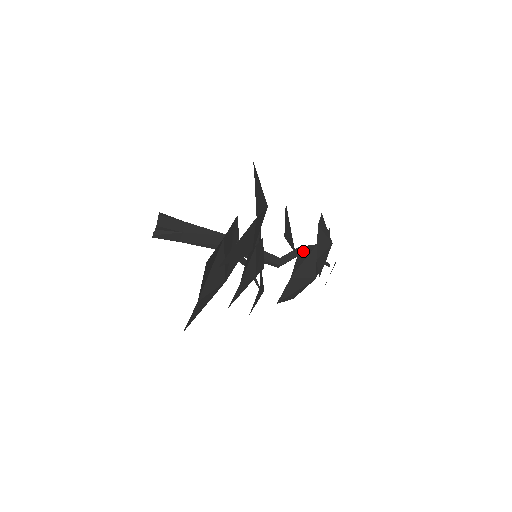
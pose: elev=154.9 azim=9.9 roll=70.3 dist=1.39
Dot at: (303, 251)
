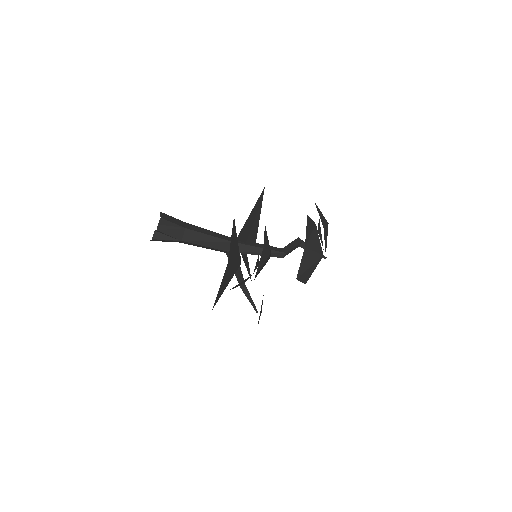
Dot at: (309, 223)
